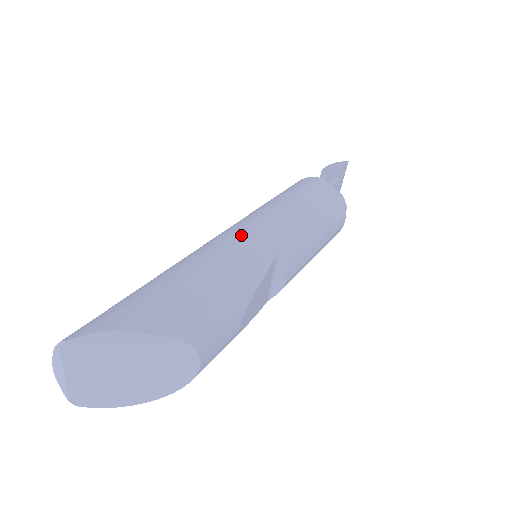
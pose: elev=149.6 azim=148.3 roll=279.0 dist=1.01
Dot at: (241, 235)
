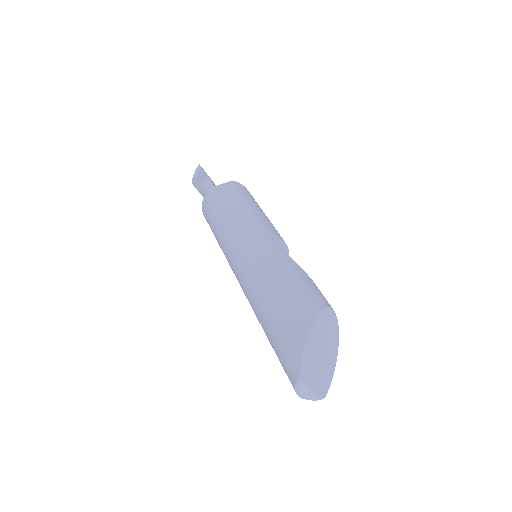
Dot at: (250, 254)
